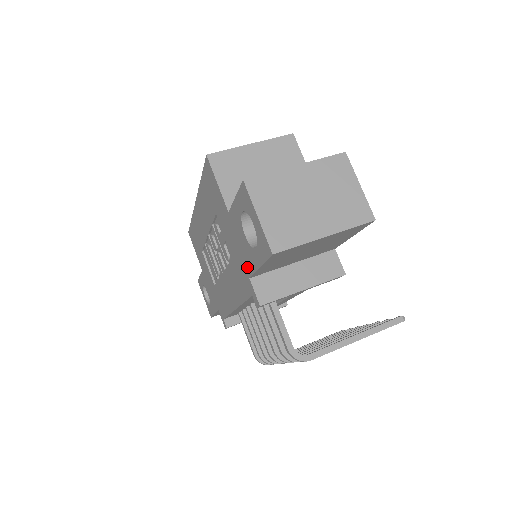
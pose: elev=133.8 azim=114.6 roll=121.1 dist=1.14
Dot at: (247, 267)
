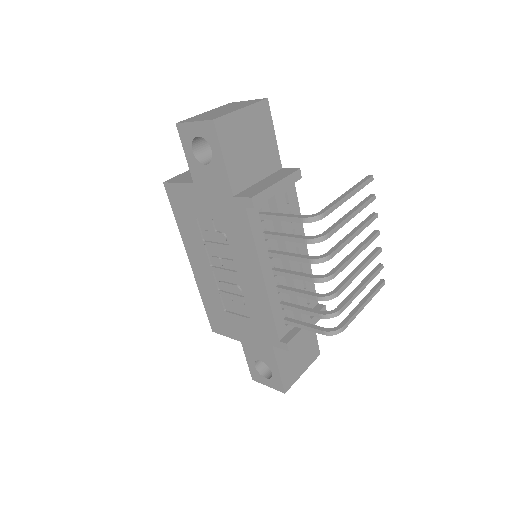
Dot at: (226, 190)
